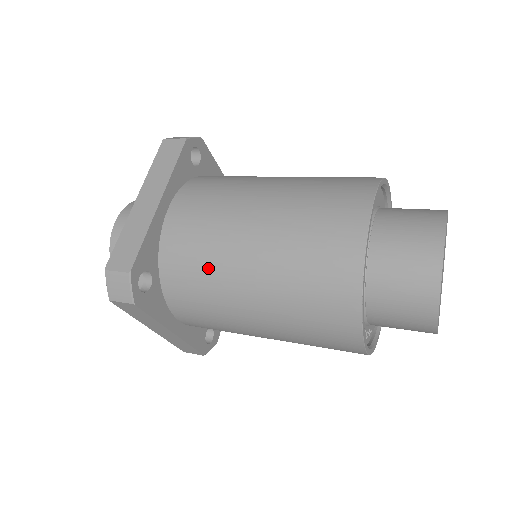
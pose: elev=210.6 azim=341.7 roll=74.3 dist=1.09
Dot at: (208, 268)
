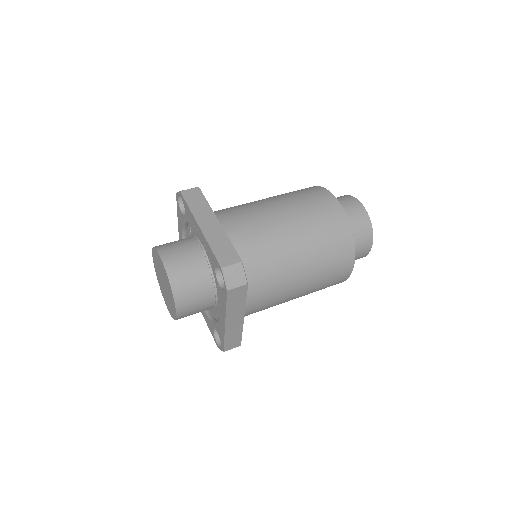
Dot at: (269, 252)
